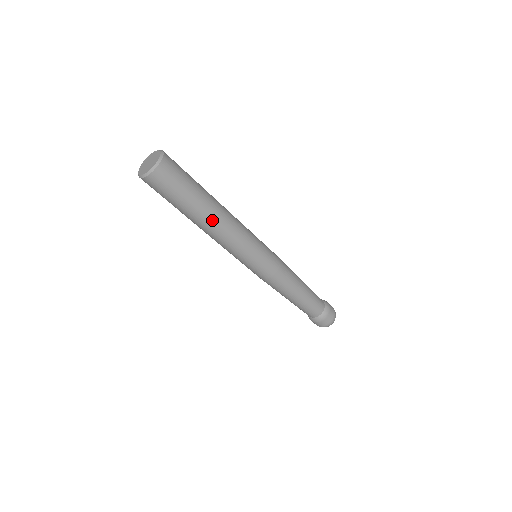
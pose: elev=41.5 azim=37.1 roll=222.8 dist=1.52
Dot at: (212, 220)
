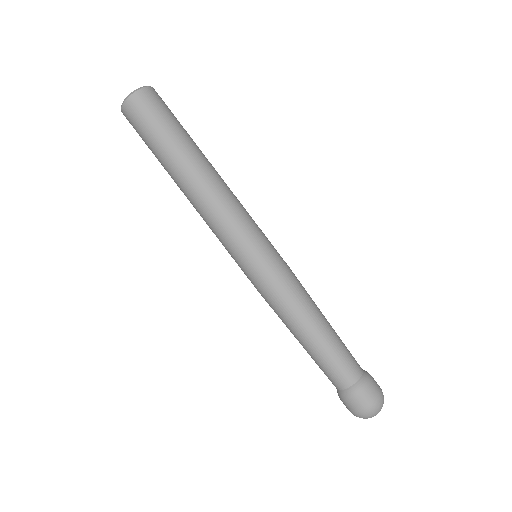
Dot at: (202, 167)
